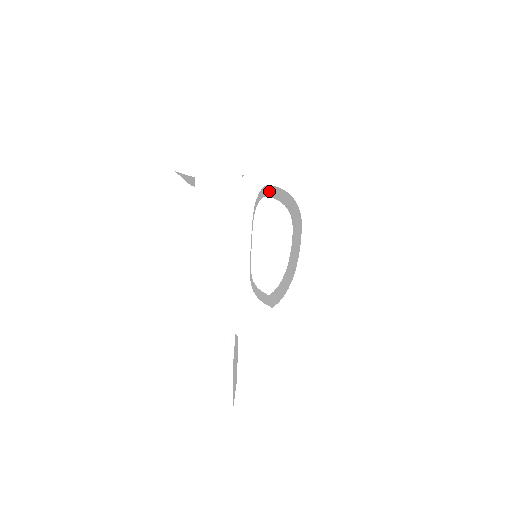
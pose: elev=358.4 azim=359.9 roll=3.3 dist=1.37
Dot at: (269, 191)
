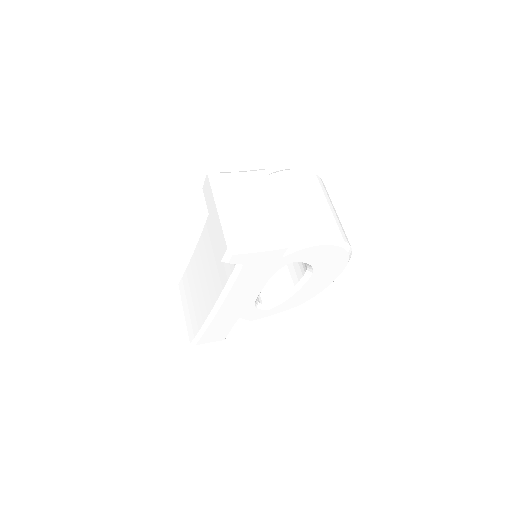
Dot at: occluded
